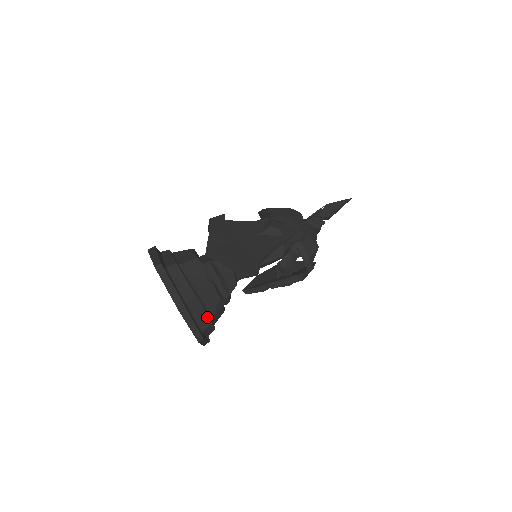
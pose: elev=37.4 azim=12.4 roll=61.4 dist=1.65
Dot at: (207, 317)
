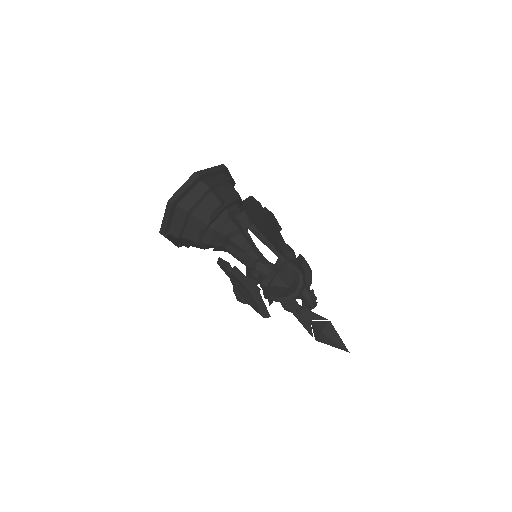
Dot at: (192, 205)
